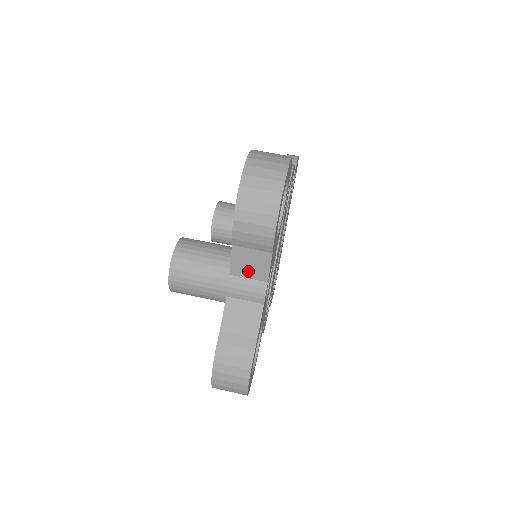
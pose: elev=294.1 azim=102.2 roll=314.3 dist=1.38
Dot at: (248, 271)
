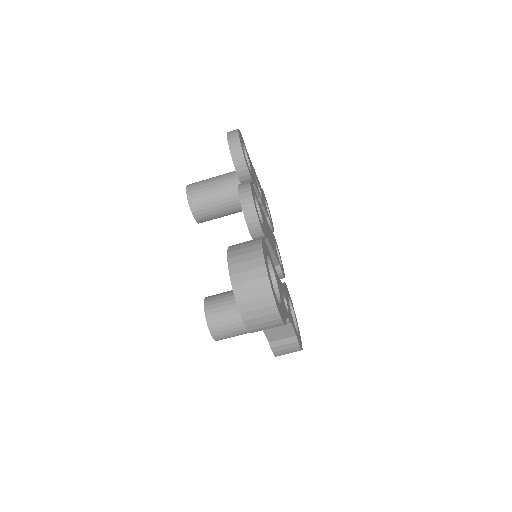
Dot at: occluded
